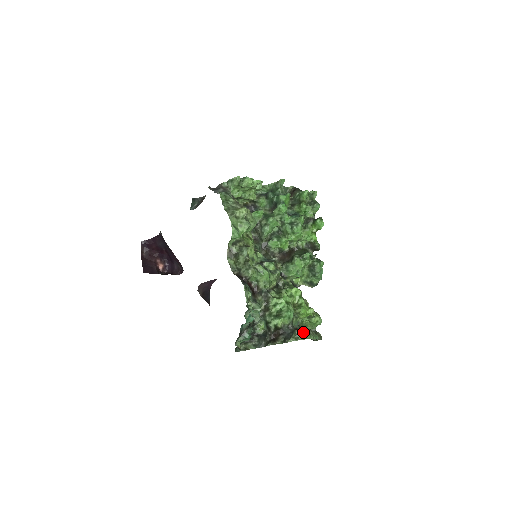
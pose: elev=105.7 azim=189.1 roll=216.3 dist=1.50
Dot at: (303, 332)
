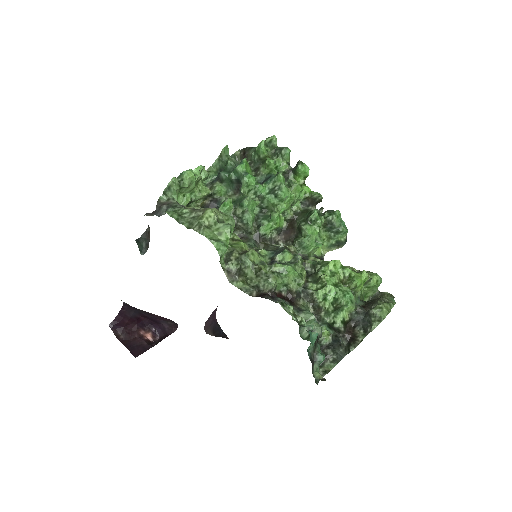
Dot at: (381, 307)
